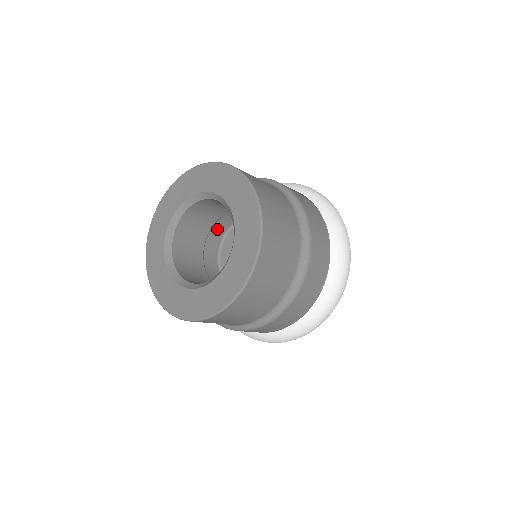
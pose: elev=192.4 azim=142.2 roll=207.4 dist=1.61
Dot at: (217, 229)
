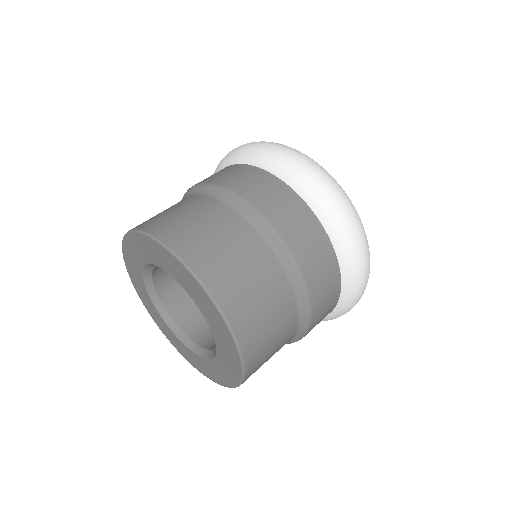
Dot at: occluded
